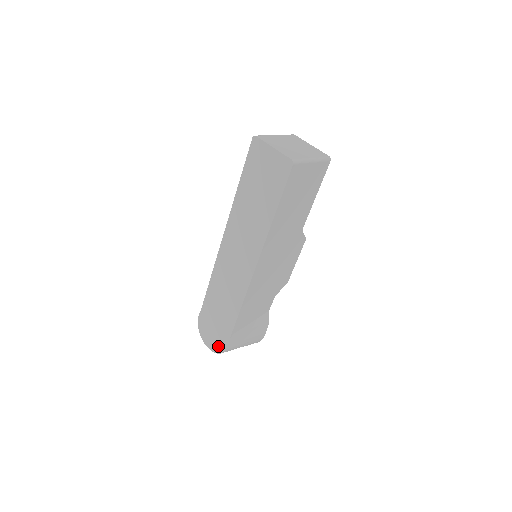
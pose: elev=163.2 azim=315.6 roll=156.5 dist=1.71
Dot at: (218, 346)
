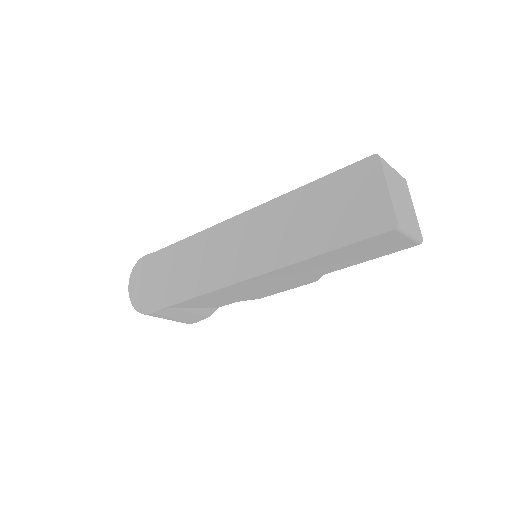
Dot at: (141, 303)
